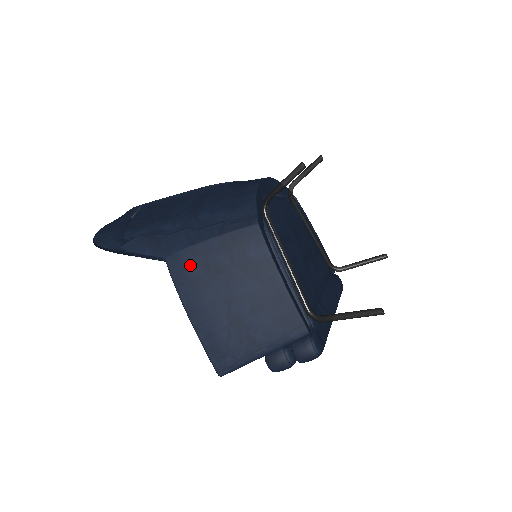
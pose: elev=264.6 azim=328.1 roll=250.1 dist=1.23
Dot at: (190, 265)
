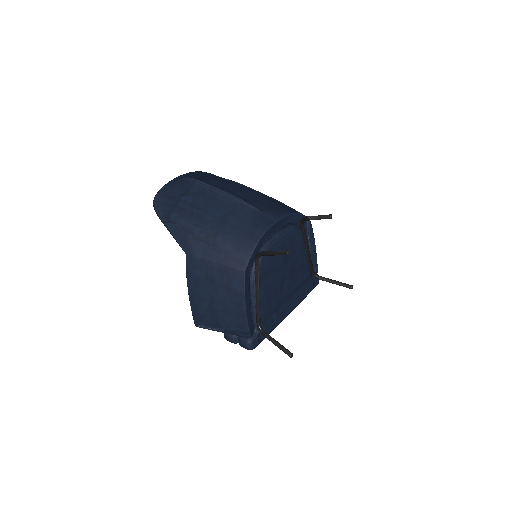
Dot at: (198, 268)
